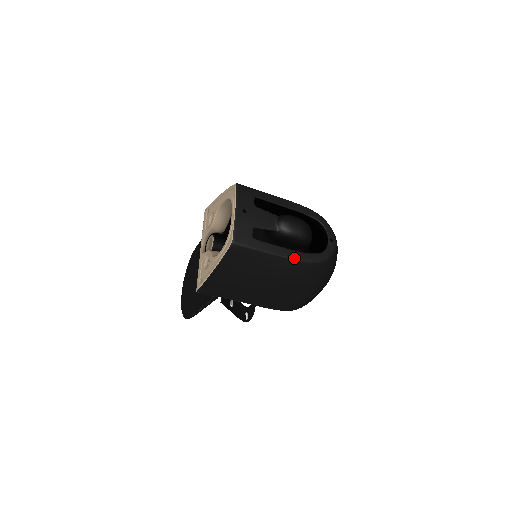
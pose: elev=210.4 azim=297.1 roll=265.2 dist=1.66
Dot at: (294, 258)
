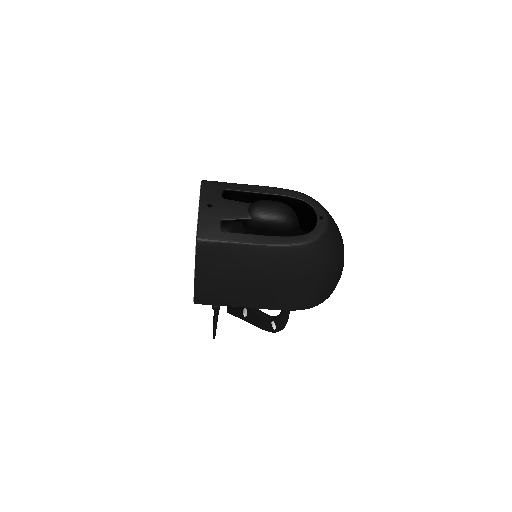
Dot at: (273, 244)
